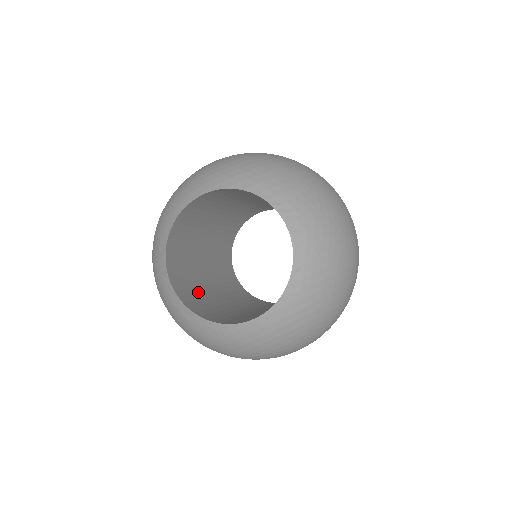
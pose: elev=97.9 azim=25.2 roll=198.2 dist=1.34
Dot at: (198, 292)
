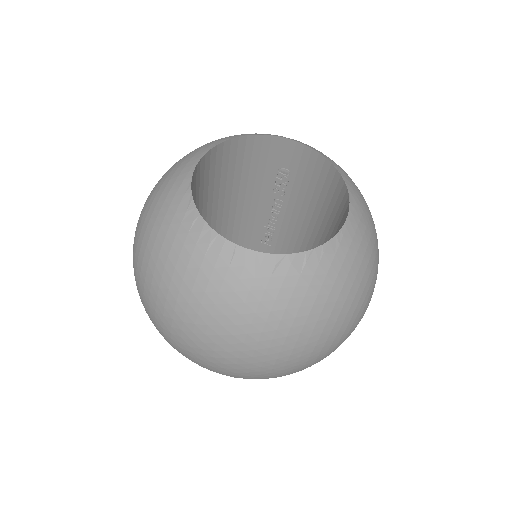
Dot at: occluded
